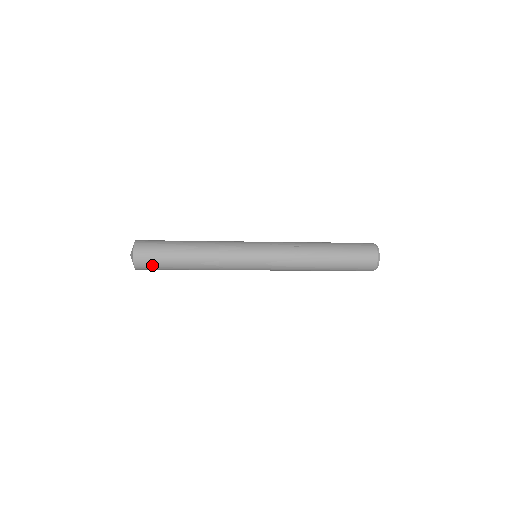
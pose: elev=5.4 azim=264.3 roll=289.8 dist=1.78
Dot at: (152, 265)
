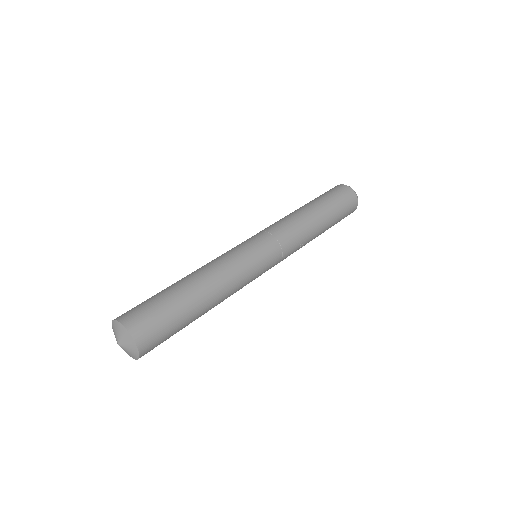
Dot at: occluded
